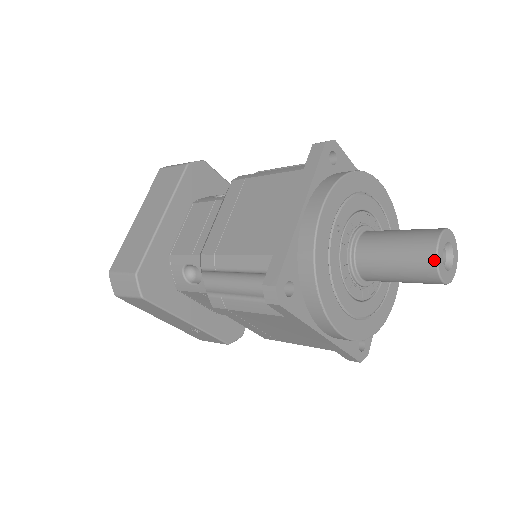
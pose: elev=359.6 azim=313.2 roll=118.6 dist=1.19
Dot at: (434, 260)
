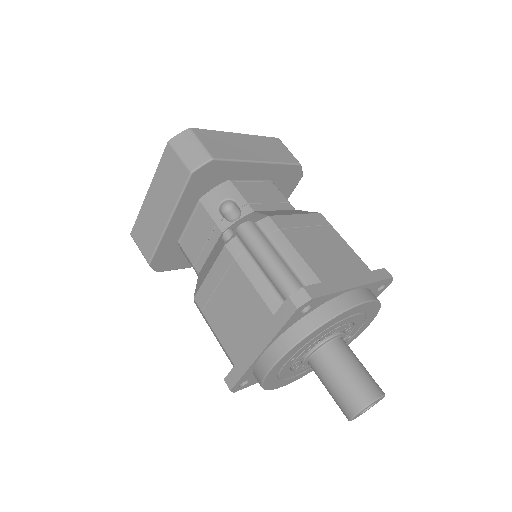
Dot at: (348, 419)
